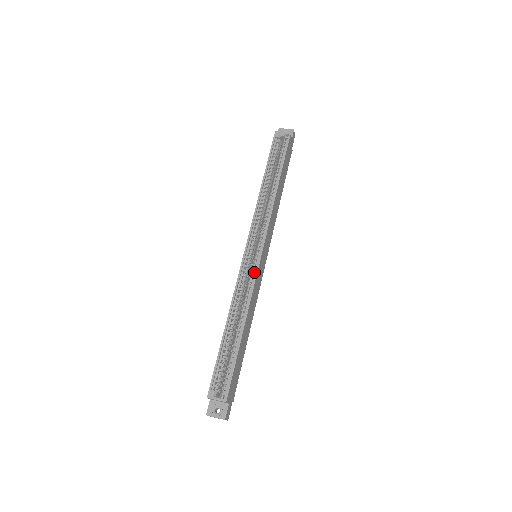
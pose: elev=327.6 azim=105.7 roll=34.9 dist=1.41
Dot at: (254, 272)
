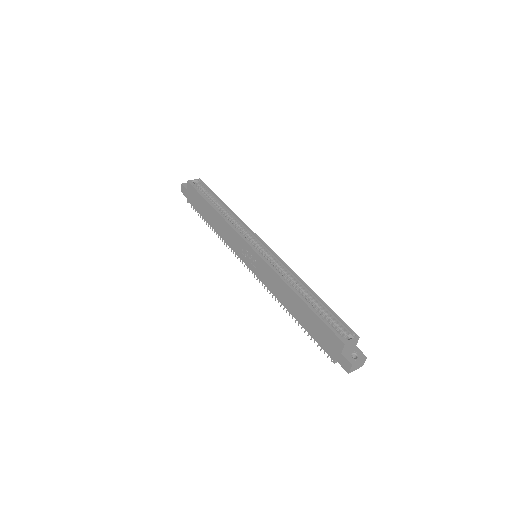
Dot at: (274, 257)
